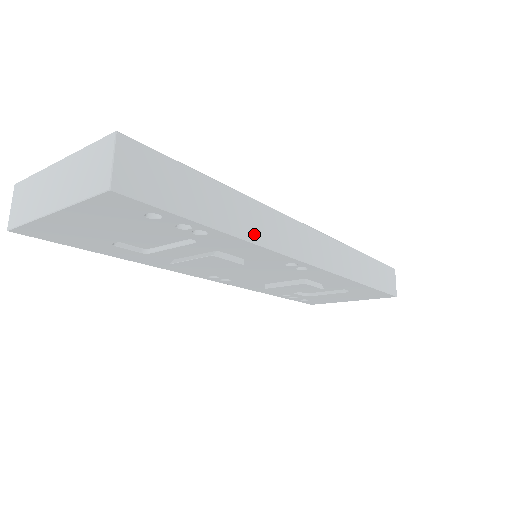
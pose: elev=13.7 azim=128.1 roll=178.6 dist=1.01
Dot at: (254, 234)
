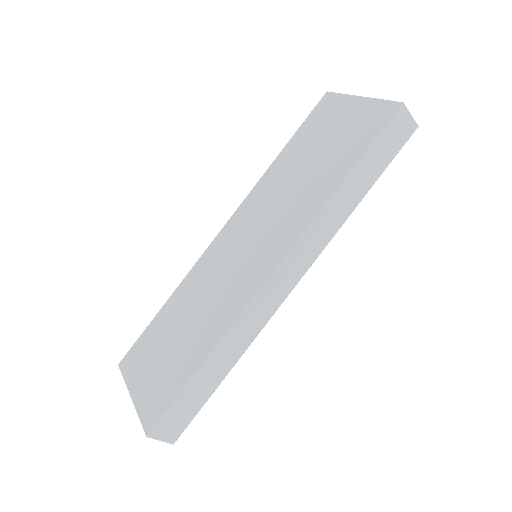
Dot at: (242, 347)
